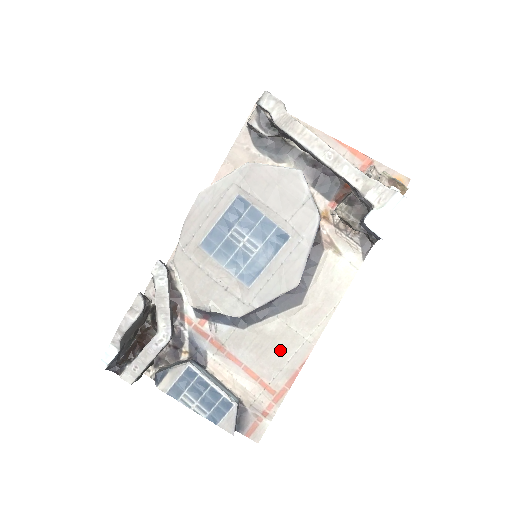
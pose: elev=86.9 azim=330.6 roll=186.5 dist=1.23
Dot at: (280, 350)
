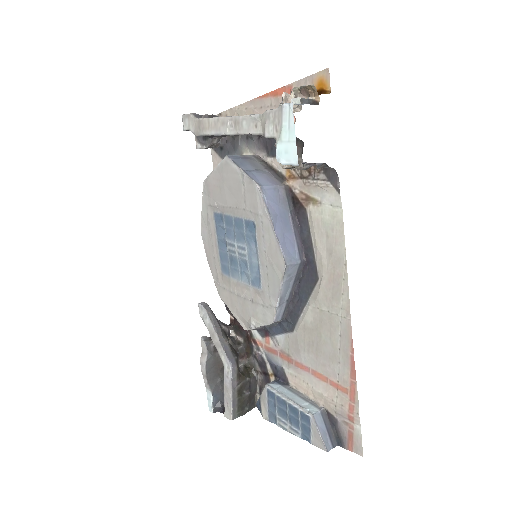
Dot at: (327, 339)
